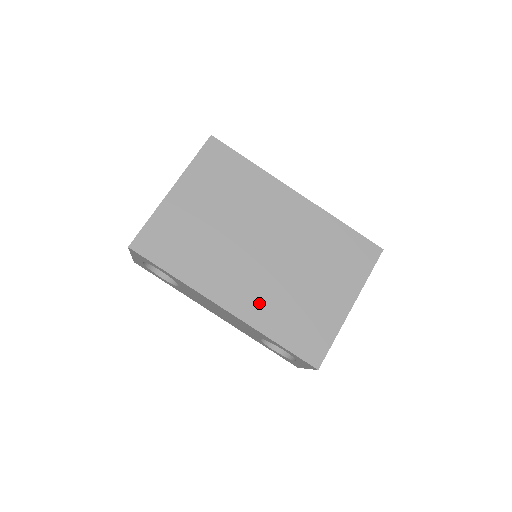
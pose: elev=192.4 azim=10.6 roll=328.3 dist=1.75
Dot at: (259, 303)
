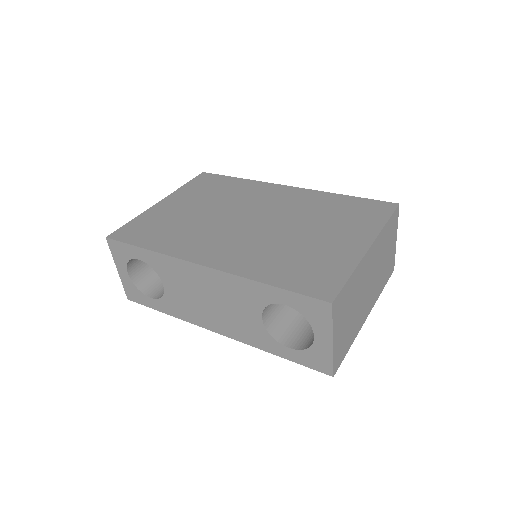
Dot at: (245, 256)
